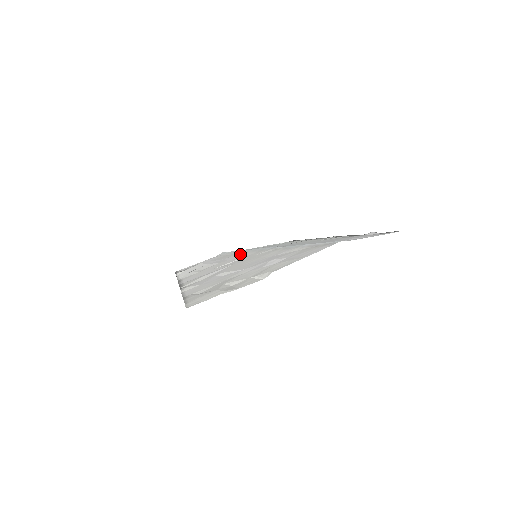
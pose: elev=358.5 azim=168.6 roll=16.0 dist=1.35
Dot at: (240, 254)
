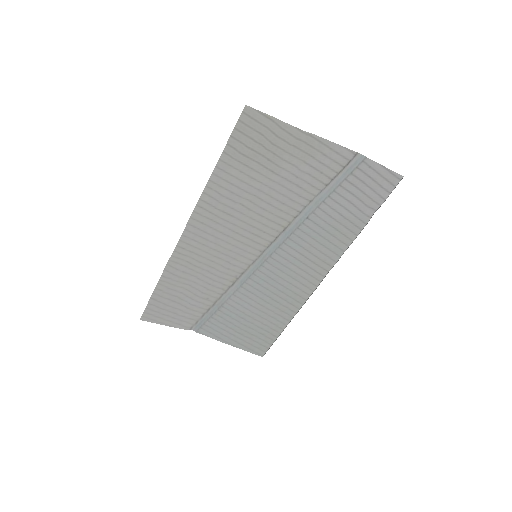
Dot at: (233, 273)
